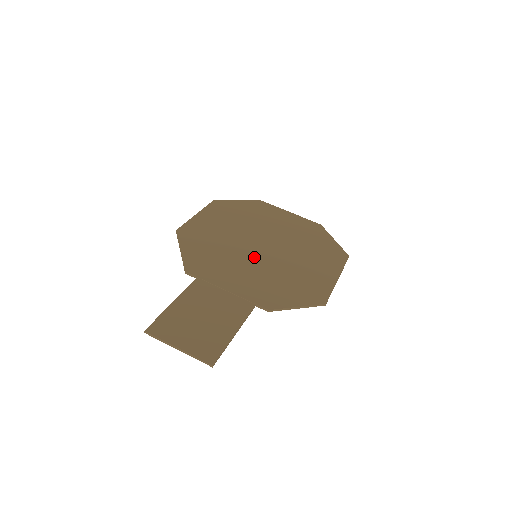
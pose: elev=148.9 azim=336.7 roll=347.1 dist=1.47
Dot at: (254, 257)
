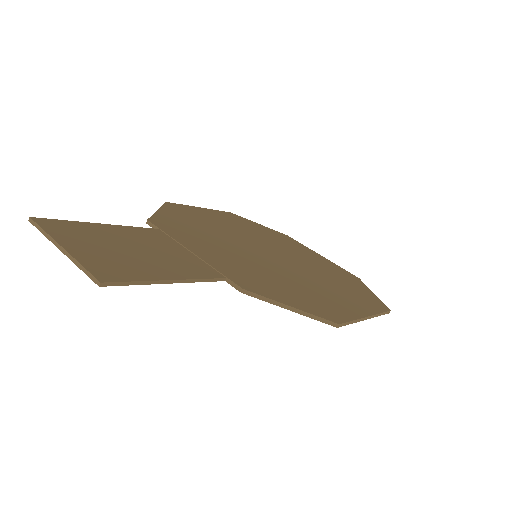
Dot at: (252, 253)
